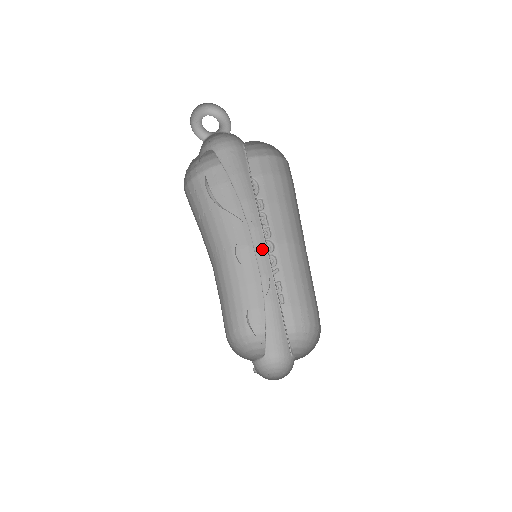
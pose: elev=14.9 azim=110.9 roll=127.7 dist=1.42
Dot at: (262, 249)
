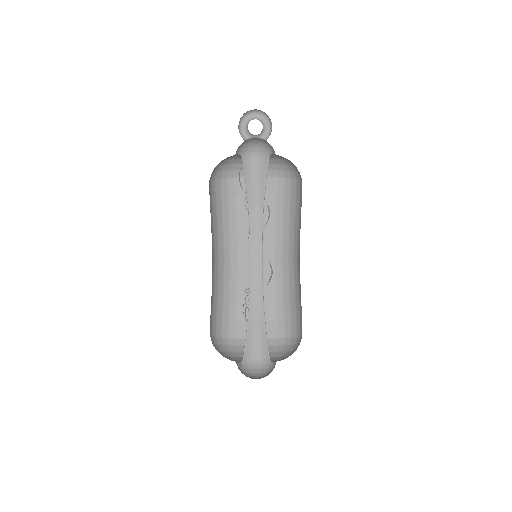
Dot at: (257, 256)
